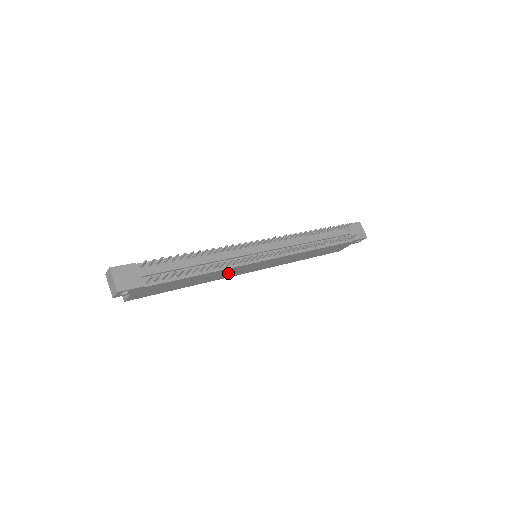
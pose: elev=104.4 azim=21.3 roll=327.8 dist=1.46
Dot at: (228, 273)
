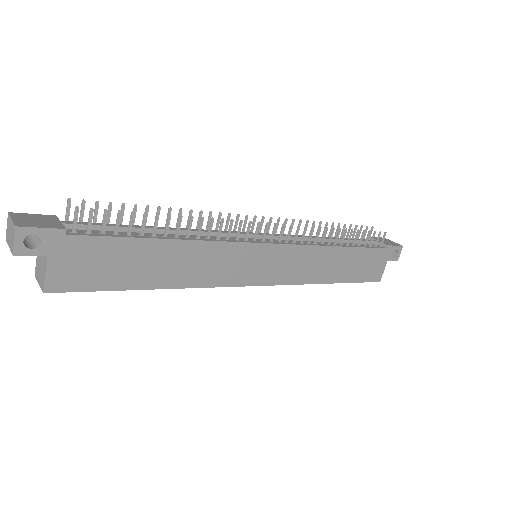
Dot at: (218, 266)
